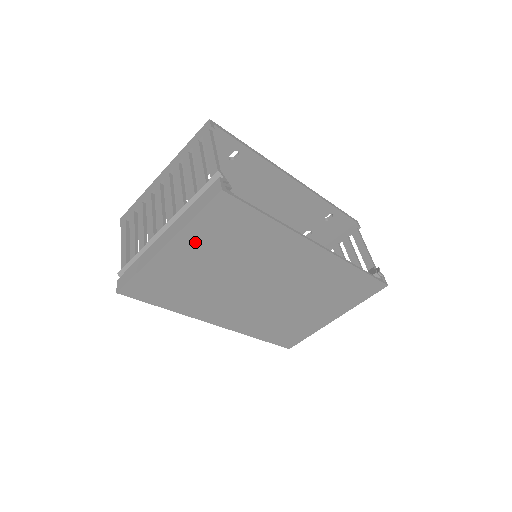
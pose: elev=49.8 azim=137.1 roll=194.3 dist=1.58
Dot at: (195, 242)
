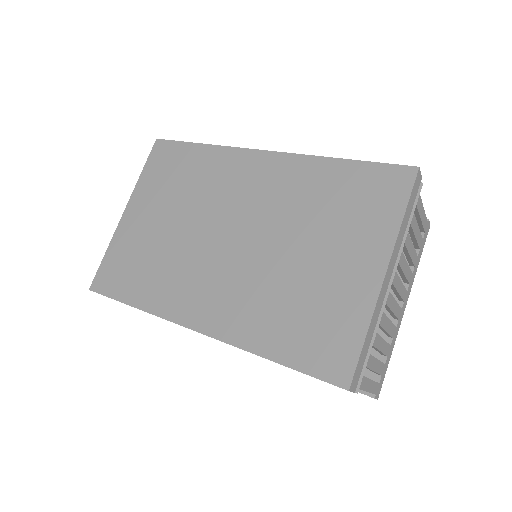
Dot at: (147, 197)
